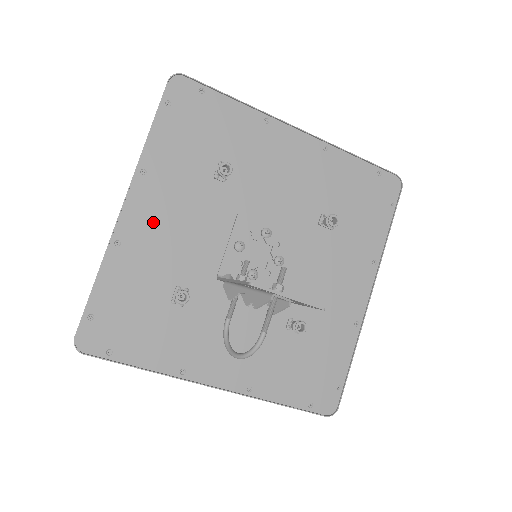
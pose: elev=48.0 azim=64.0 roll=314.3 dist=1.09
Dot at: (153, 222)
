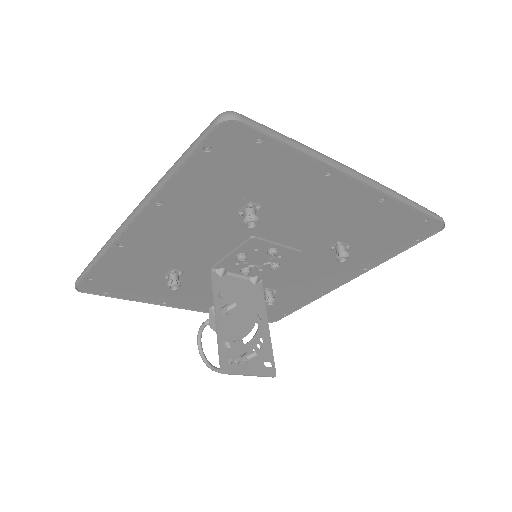
Dot at: (160, 235)
